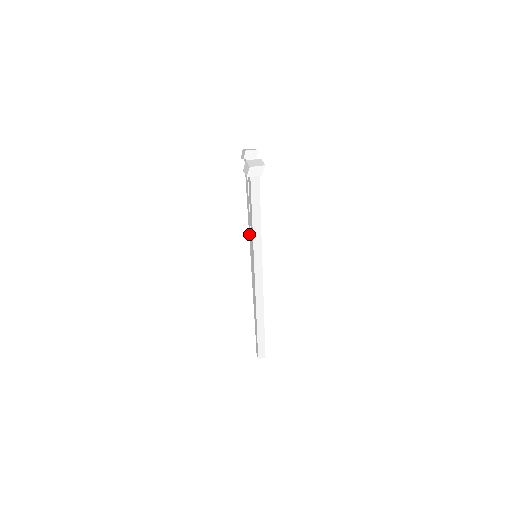
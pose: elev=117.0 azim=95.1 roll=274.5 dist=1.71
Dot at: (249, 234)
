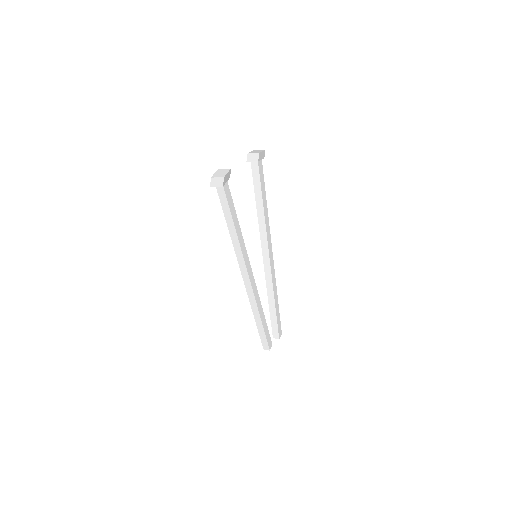
Dot at: occluded
